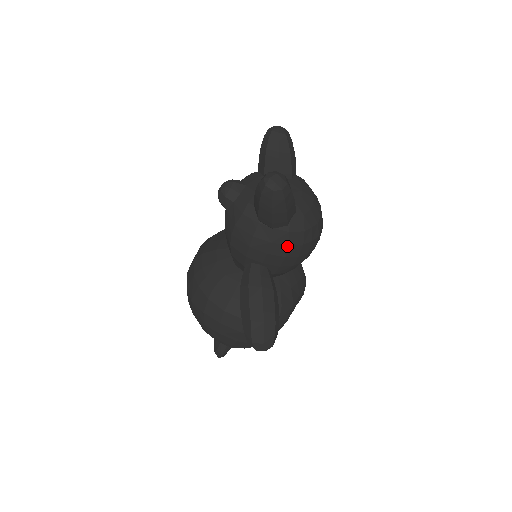
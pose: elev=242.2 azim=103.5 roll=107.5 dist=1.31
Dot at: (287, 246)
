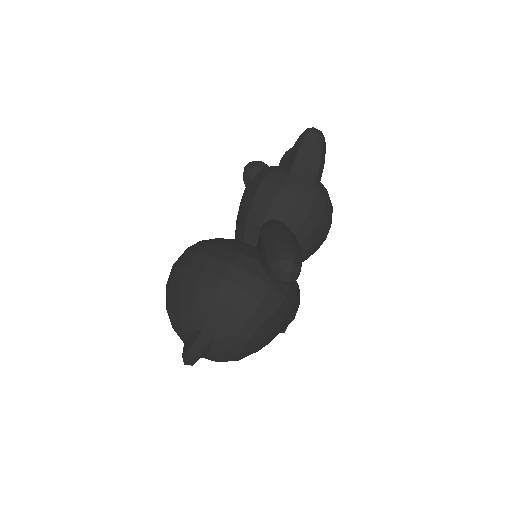
Dot at: (312, 203)
